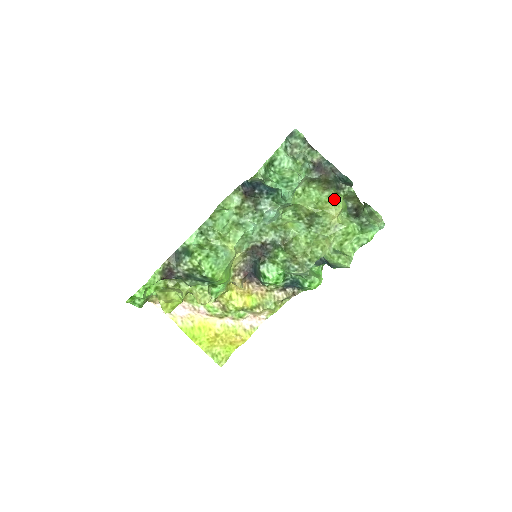
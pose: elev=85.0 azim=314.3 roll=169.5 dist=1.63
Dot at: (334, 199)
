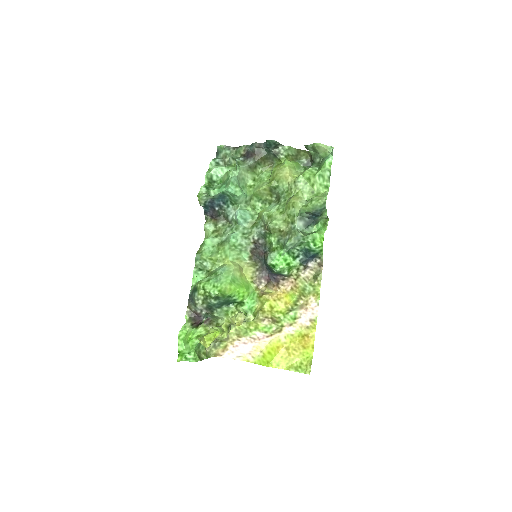
Dot at: (279, 166)
